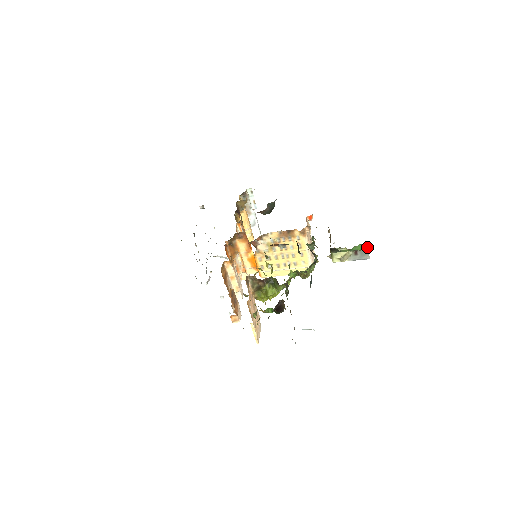
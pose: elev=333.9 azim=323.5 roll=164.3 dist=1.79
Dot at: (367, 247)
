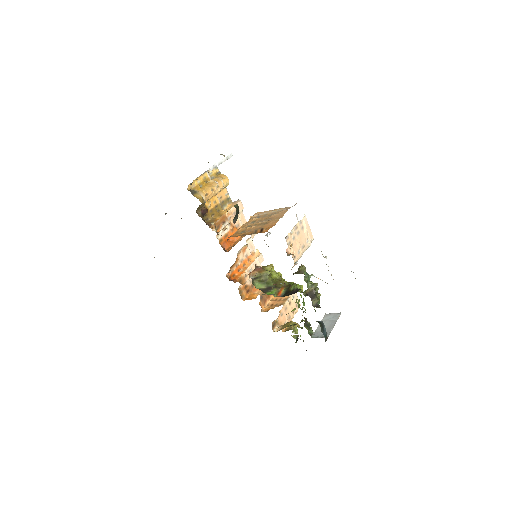
Dot at: occluded
